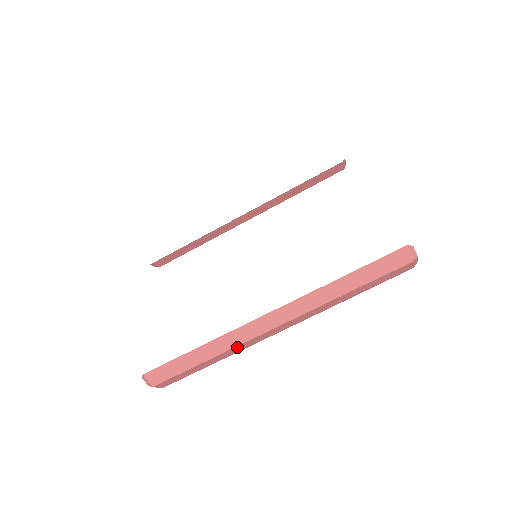
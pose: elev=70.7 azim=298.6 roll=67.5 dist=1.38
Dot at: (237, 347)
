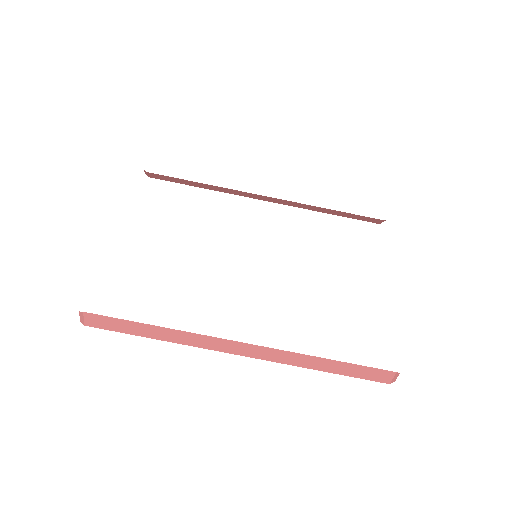
Dot at: (191, 345)
